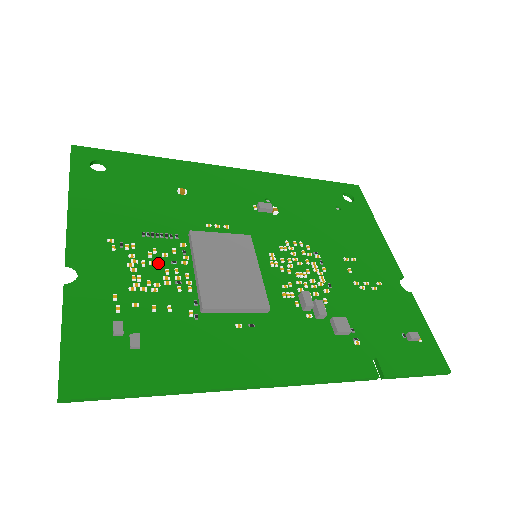
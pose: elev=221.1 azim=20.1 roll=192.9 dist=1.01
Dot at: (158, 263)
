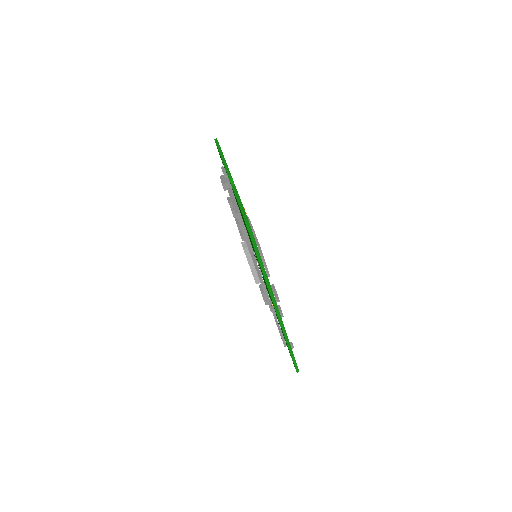
Dot at: occluded
